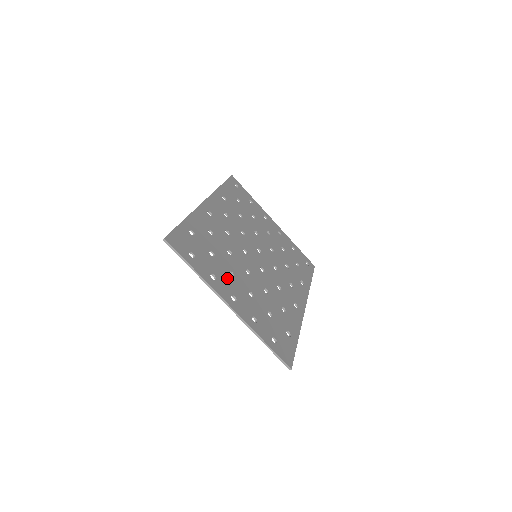
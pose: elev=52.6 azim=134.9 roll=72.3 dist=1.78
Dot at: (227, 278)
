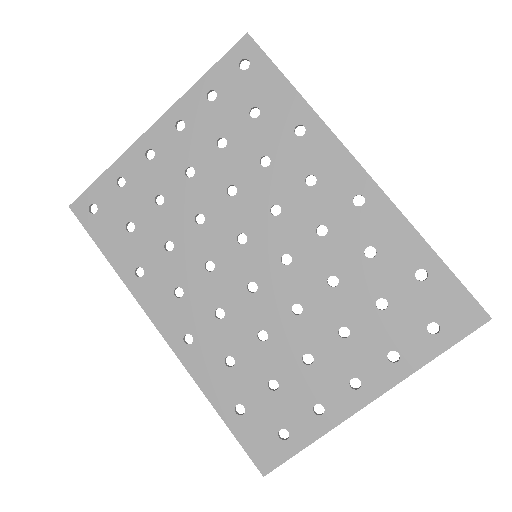
Dot at: (317, 377)
